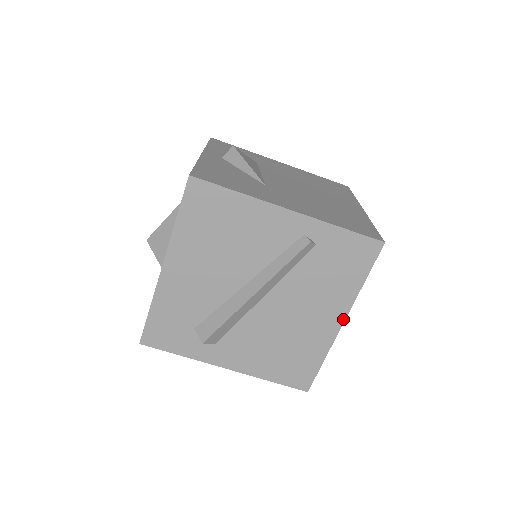
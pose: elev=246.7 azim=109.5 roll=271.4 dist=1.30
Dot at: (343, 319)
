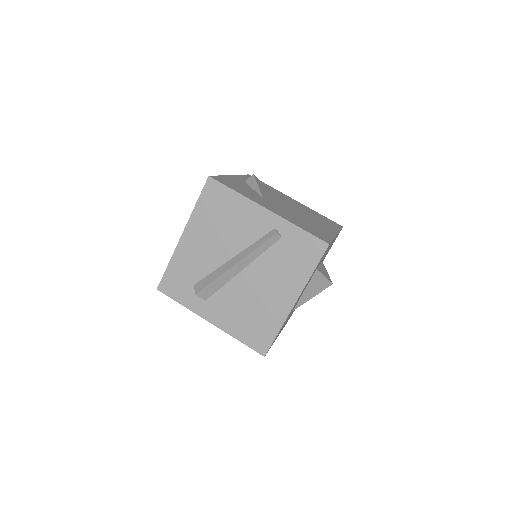
Dot at: (296, 299)
